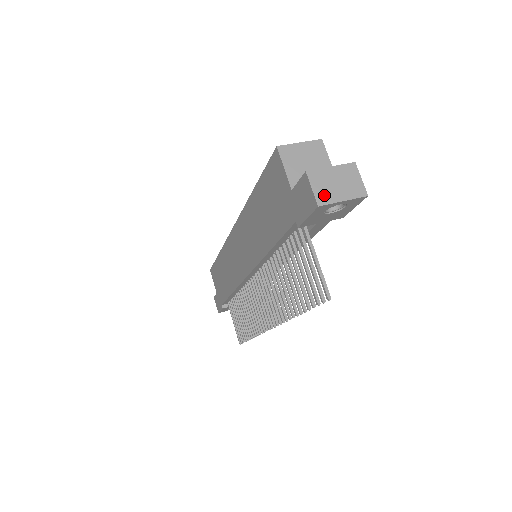
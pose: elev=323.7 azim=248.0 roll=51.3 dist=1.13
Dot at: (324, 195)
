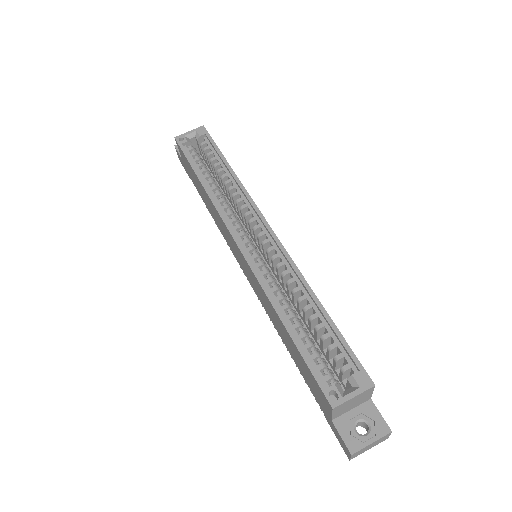
Dot at: (357, 455)
